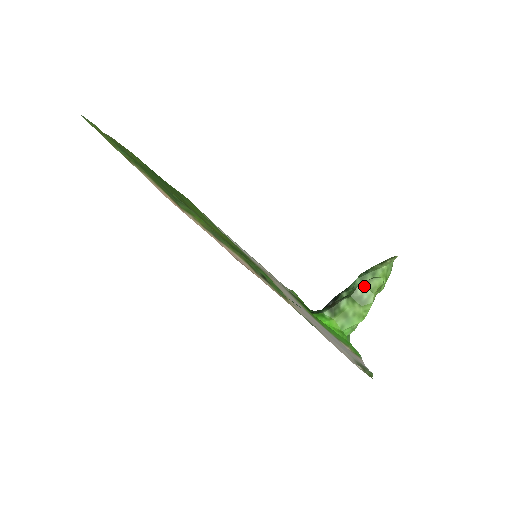
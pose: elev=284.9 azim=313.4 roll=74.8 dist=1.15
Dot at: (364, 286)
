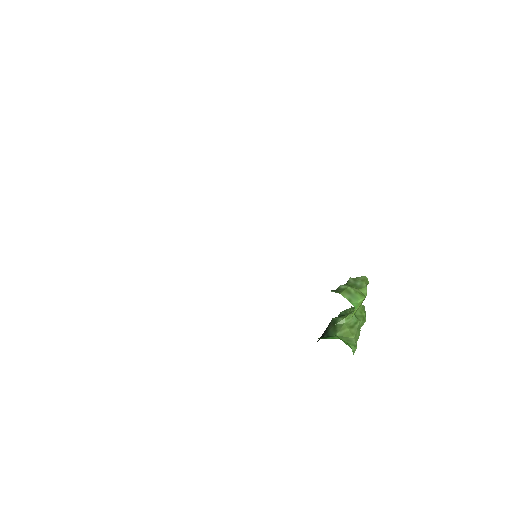
Dot at: (354, 278)
